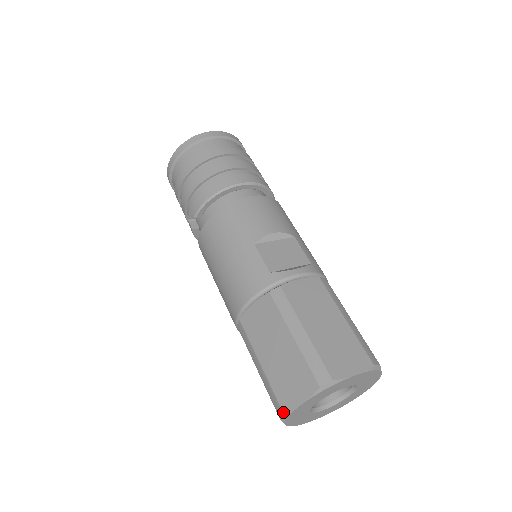
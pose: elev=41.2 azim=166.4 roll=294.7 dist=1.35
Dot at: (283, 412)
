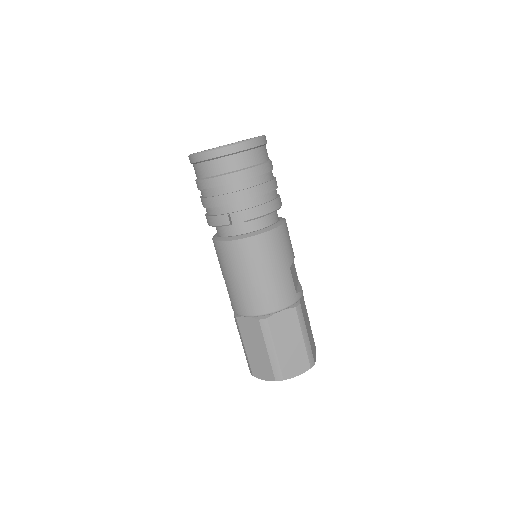
Dot at: (284, 379)
